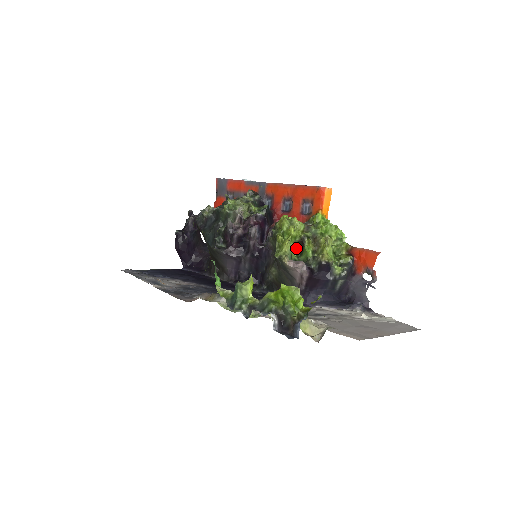
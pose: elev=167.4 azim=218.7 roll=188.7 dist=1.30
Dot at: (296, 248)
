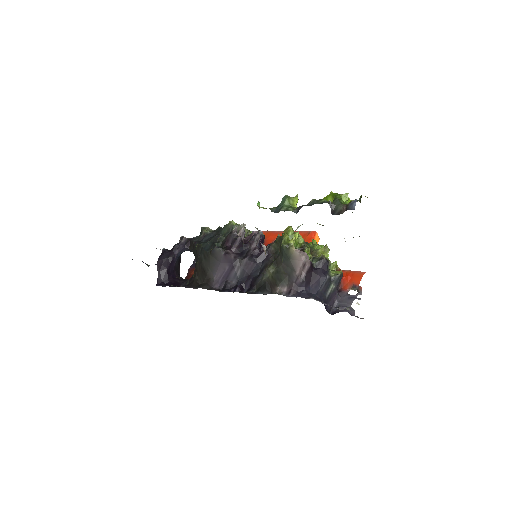
Dot at: occluded
